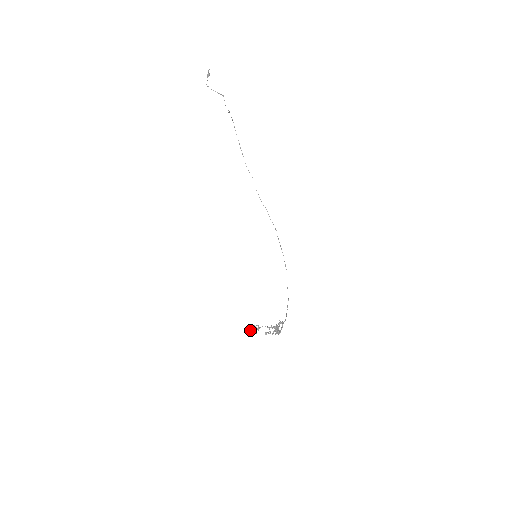
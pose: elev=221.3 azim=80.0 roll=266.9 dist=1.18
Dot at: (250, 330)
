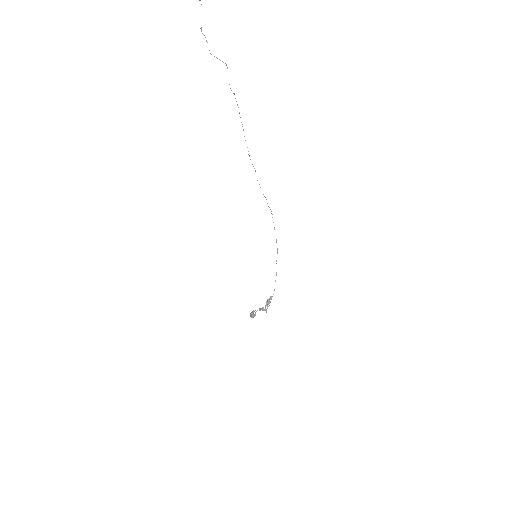
Dot at: occluded
